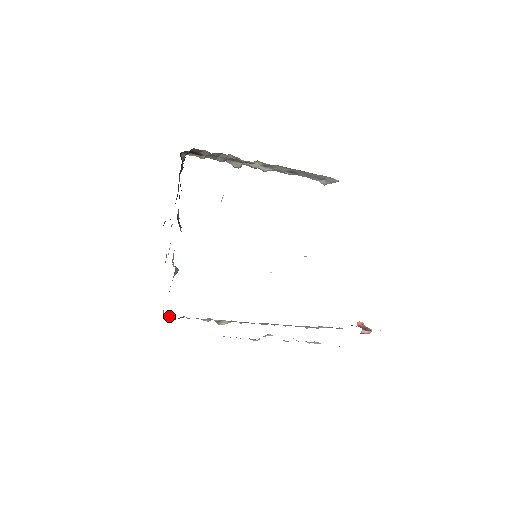
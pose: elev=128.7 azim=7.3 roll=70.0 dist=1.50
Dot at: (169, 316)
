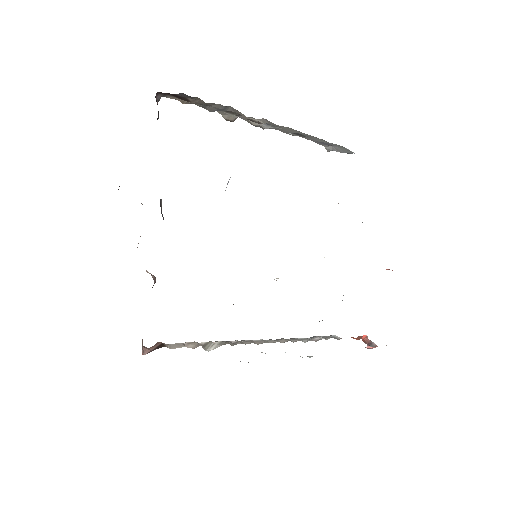
Dot at: (142, 346)
